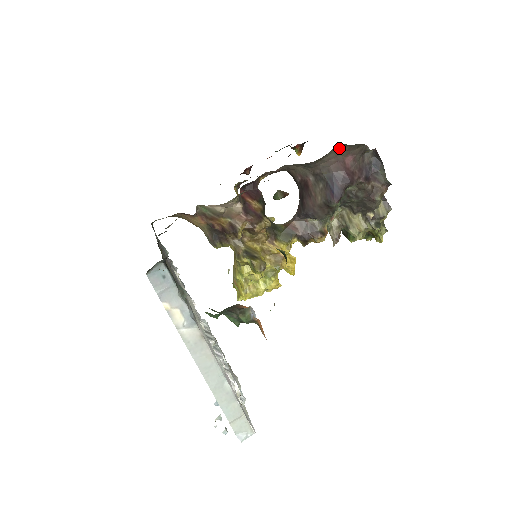
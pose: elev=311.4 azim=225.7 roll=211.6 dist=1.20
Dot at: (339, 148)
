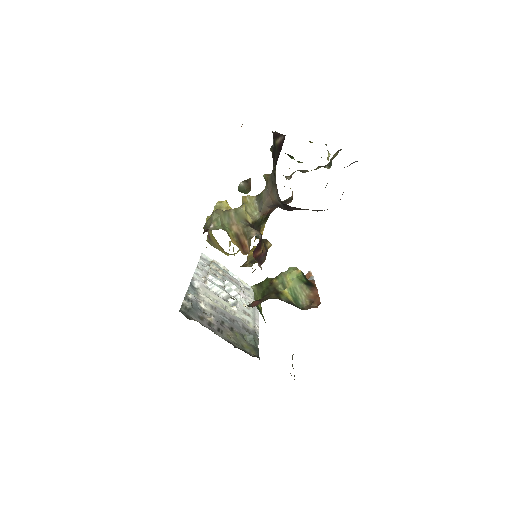
Dot at: occluded
